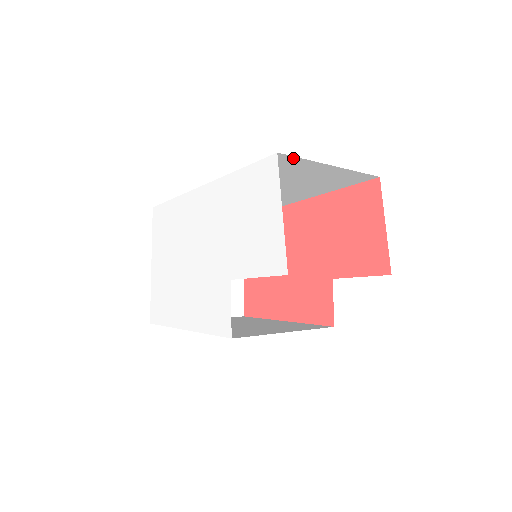
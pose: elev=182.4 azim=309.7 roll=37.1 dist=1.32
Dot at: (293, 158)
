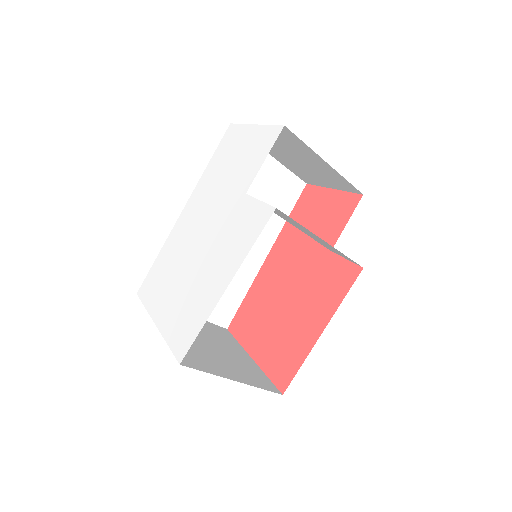
Dot at: occluded
